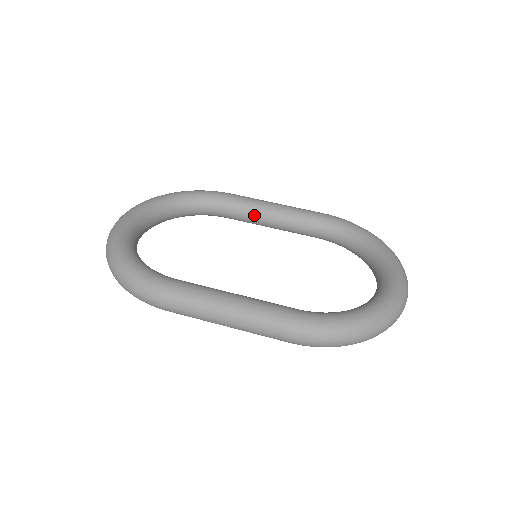
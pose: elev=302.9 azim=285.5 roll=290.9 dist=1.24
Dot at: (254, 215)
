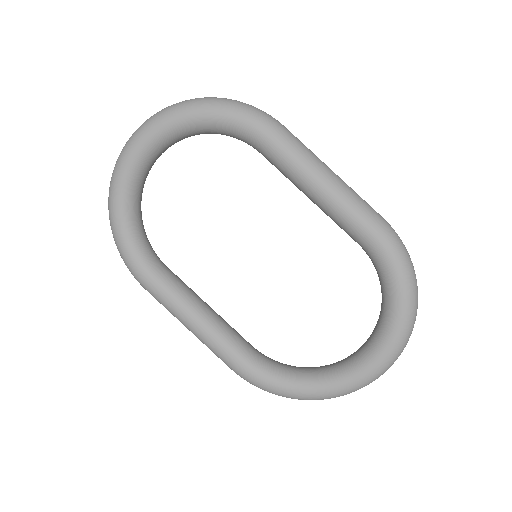
Dot at: (291, 181)
